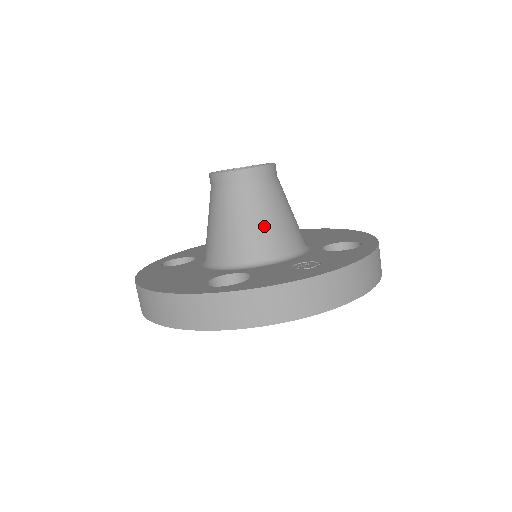
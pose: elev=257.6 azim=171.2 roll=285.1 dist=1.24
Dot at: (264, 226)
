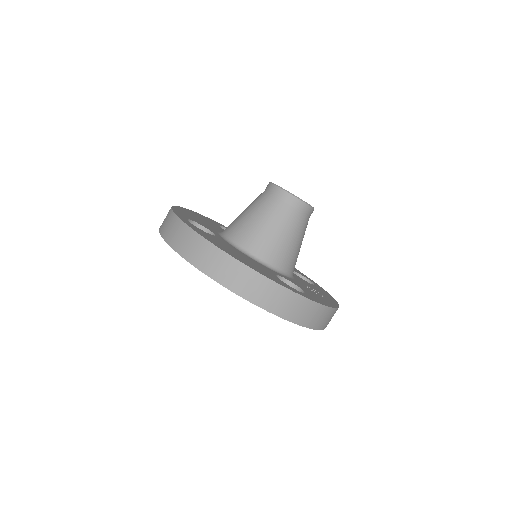
Dot at: (298, 250)
